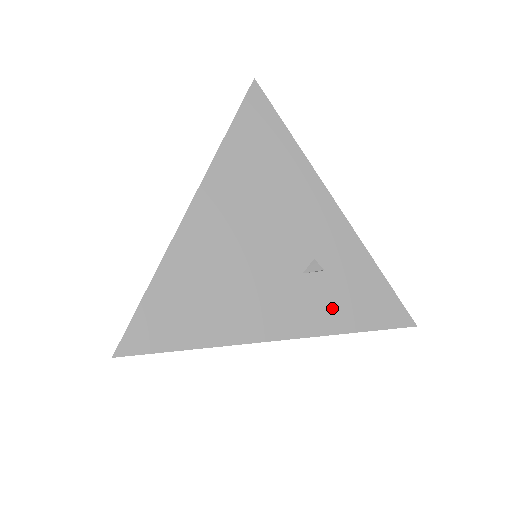
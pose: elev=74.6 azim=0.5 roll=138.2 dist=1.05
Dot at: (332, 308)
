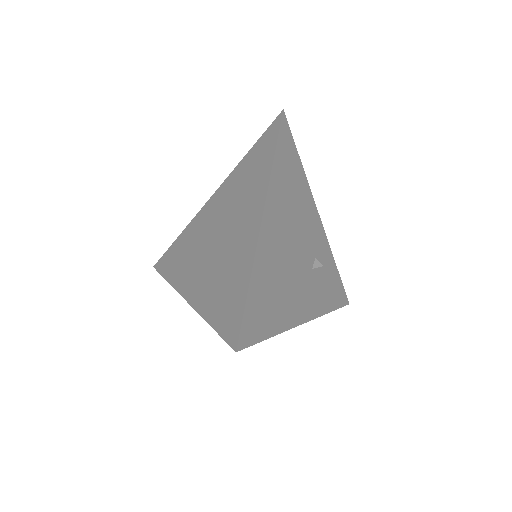
Dot at: (324, 294)
